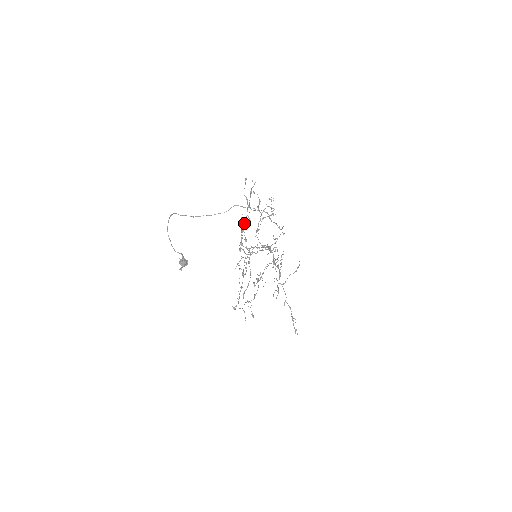
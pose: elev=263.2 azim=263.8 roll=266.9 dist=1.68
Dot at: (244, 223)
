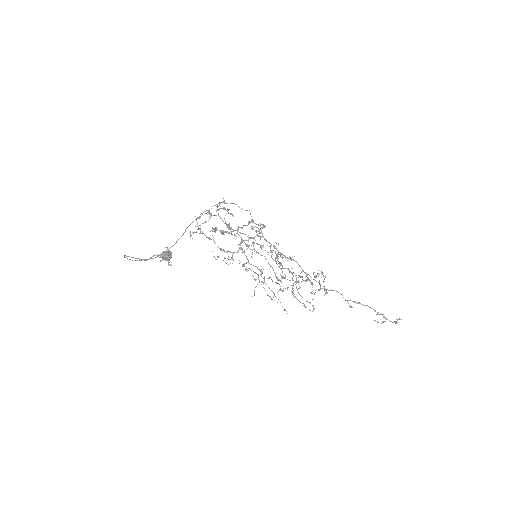
Dot at: (217, 246)
